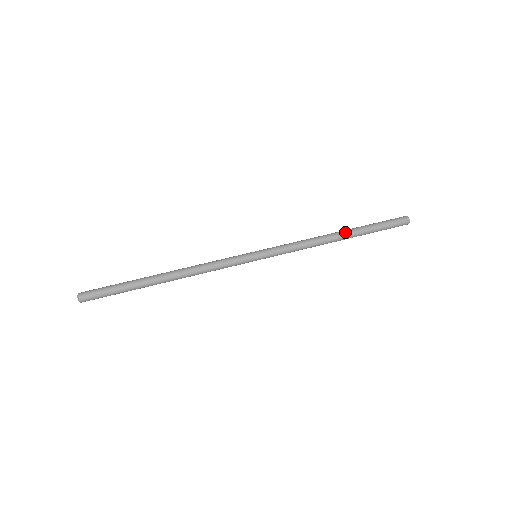
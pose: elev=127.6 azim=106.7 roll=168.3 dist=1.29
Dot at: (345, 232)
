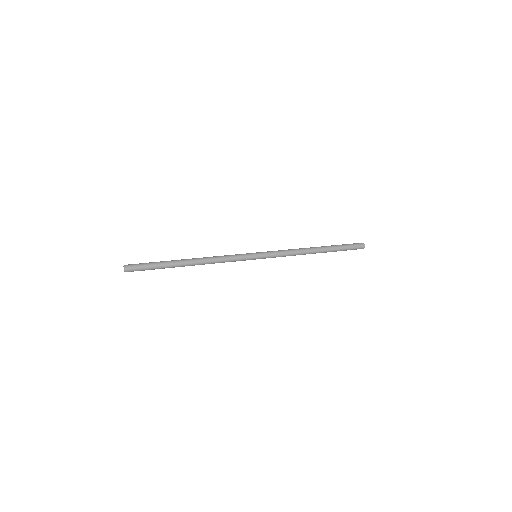
Dot at: (318, 247)
